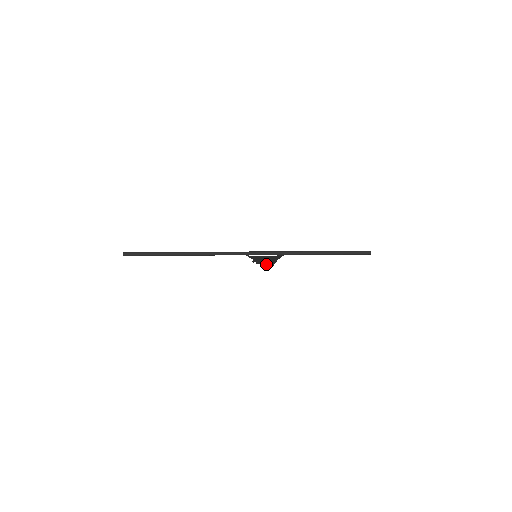
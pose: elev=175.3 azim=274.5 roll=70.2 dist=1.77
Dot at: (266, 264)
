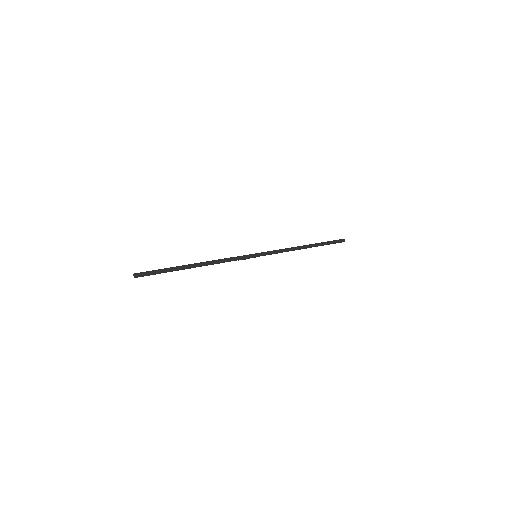
Dot at: occluded
